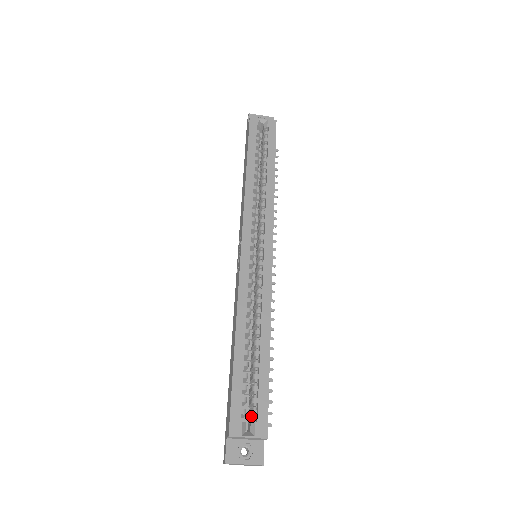
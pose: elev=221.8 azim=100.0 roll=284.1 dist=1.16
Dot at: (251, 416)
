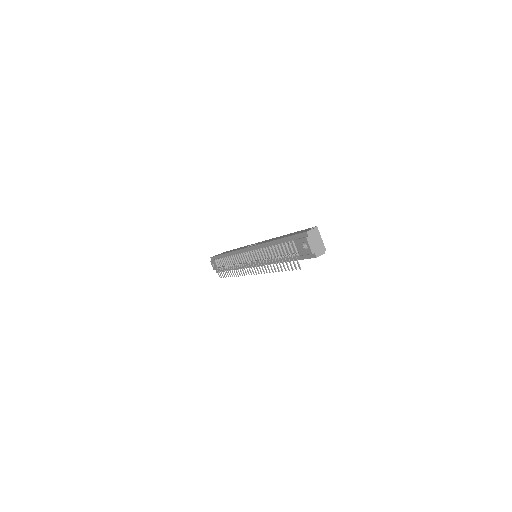
Dot at: occluded
